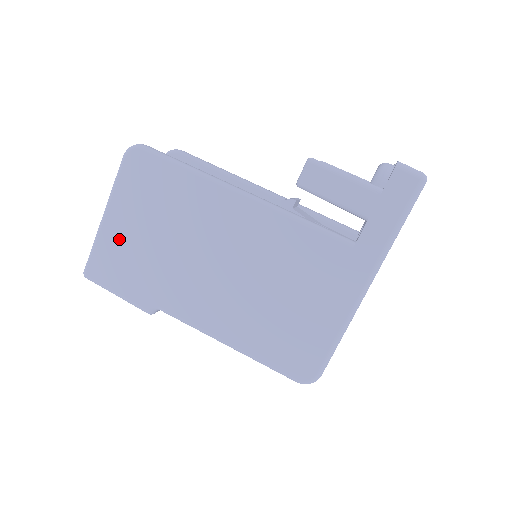
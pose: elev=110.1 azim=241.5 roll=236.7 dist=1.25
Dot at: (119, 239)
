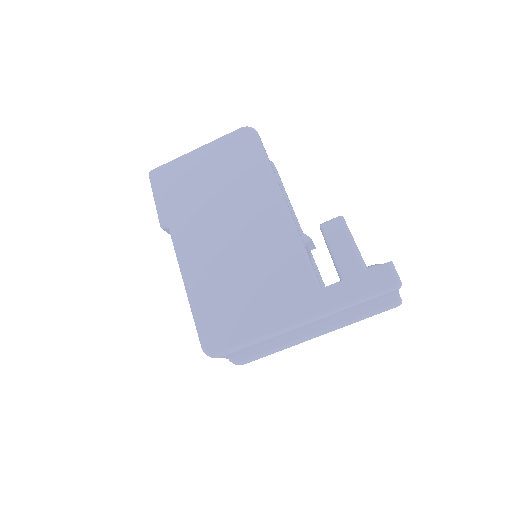
Dot at: (190, 169)
